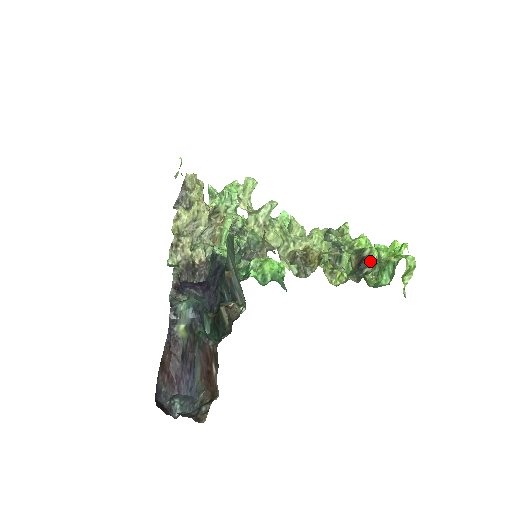
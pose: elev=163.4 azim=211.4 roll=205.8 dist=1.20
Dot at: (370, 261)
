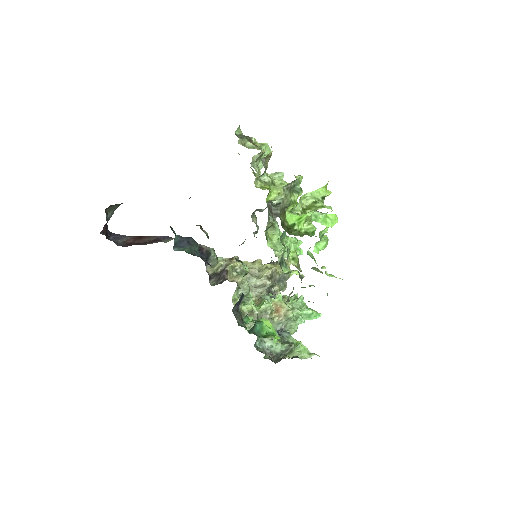
Dot at: occluded
